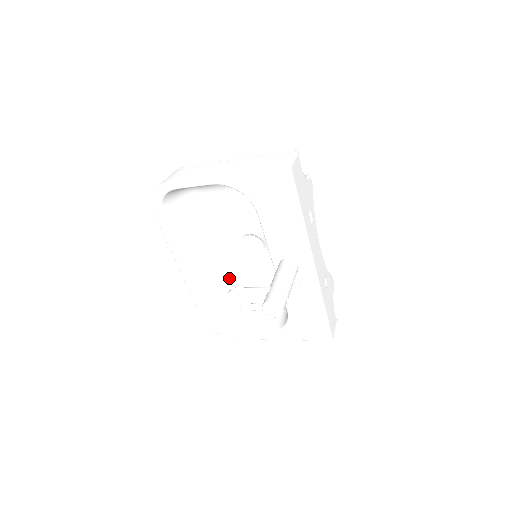
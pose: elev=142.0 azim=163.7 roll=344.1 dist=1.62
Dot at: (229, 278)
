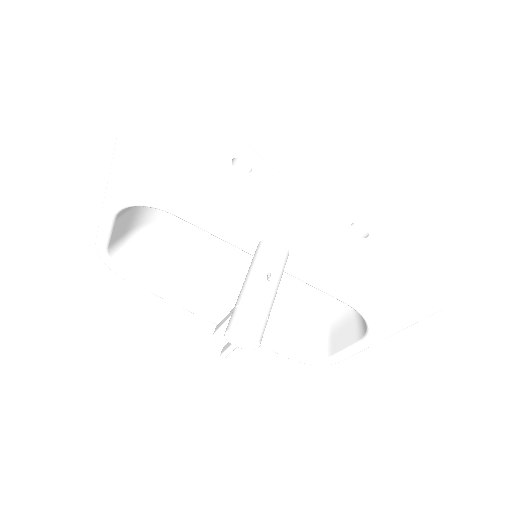
Dot at: (281, 292)
